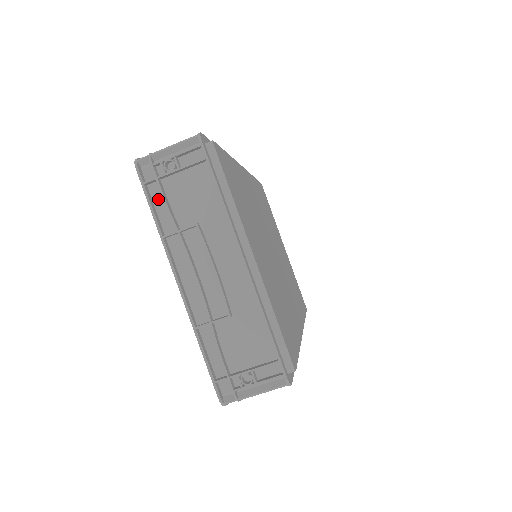
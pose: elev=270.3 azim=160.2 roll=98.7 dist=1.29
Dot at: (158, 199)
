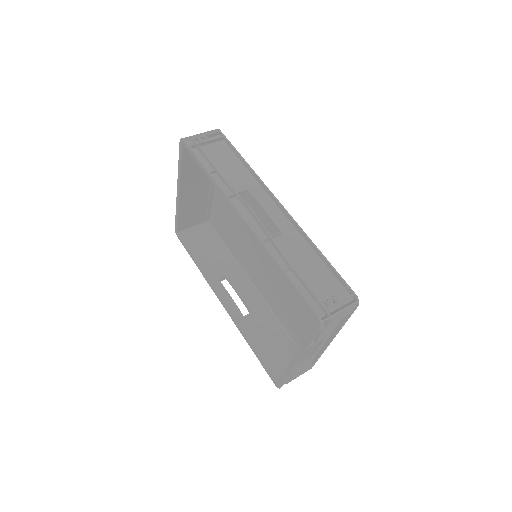
Dot at: occluded
